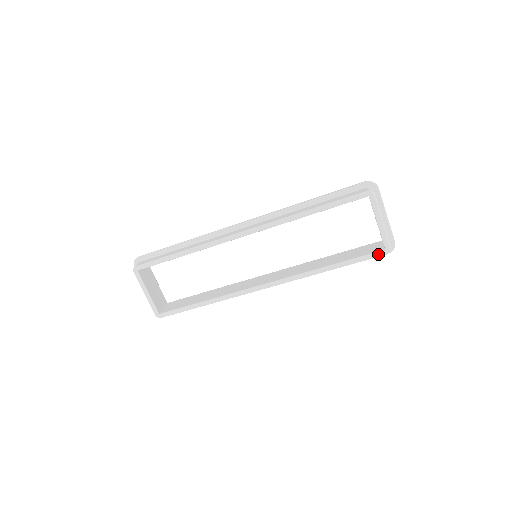
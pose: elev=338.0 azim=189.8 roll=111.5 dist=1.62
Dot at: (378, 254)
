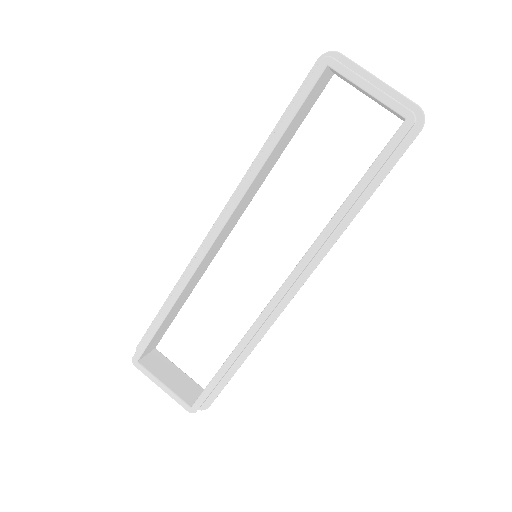
Dot at: (400, 133)
